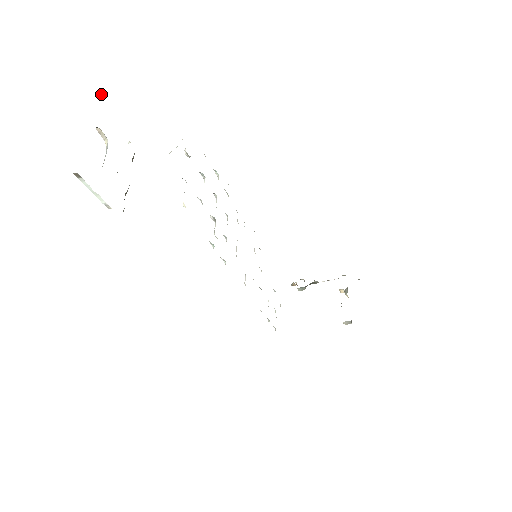
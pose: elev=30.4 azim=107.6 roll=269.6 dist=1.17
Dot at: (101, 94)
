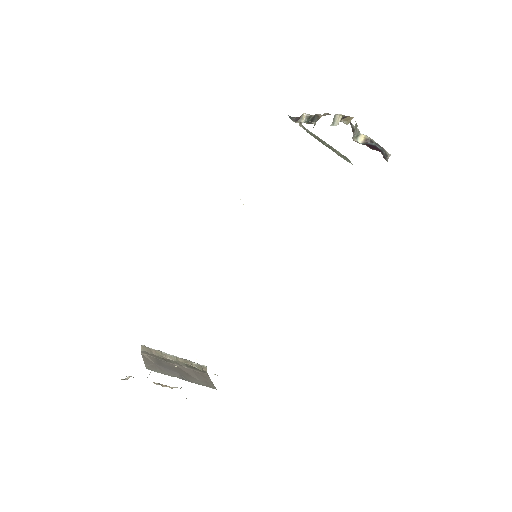
Dot at: (126, 378)
